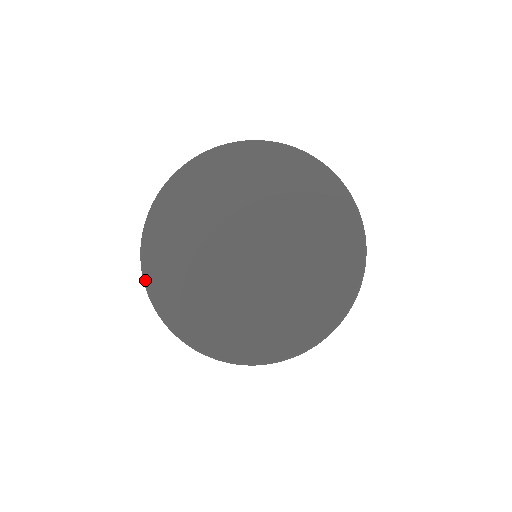
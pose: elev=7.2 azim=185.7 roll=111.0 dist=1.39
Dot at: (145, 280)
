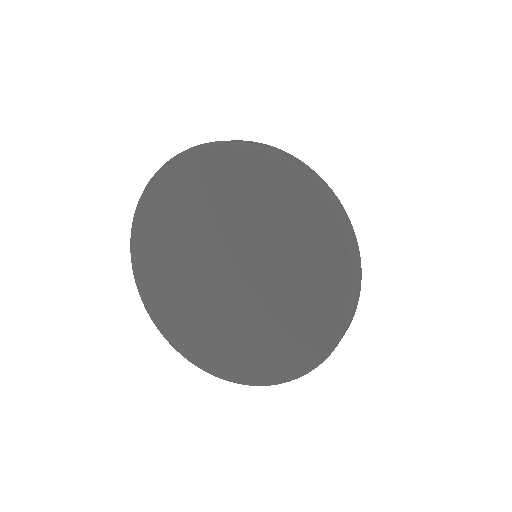
Dot at: (135, 281)
